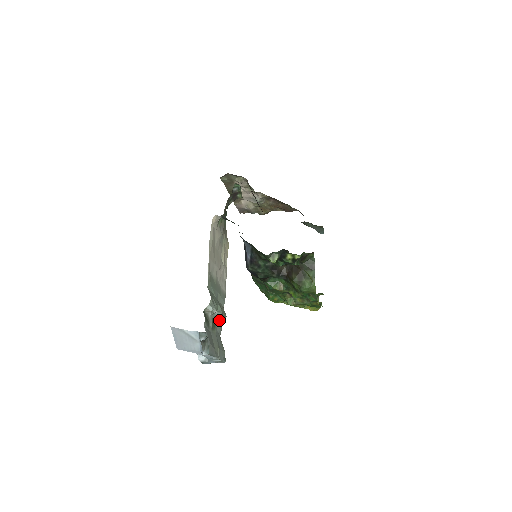
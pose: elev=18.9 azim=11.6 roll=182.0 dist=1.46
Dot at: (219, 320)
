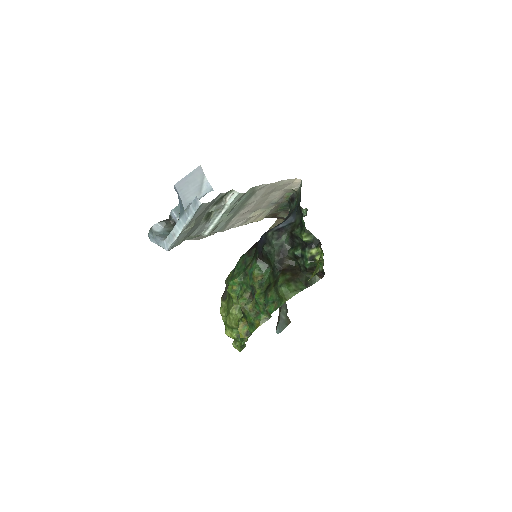
Dot at: (207, 226)
